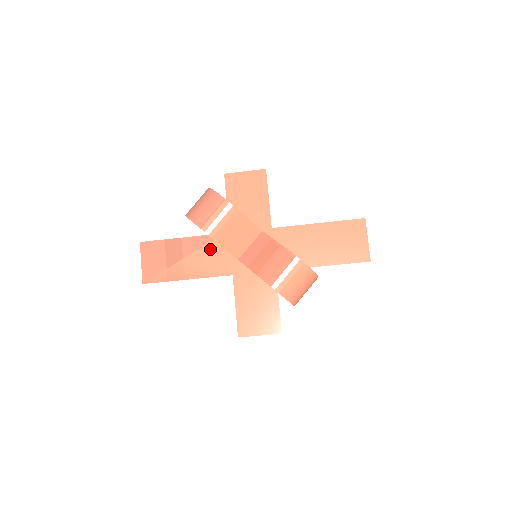
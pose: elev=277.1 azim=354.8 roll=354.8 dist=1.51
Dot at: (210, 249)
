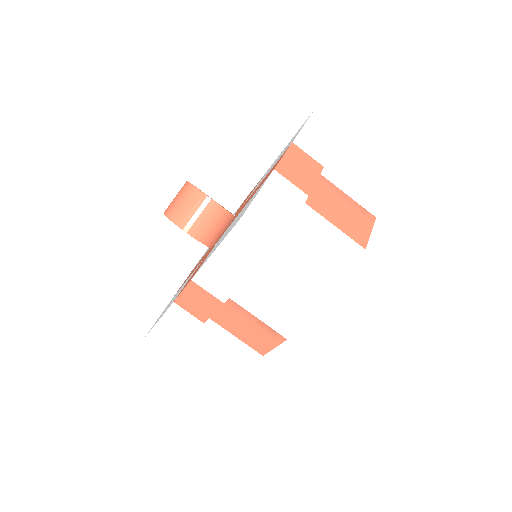
Dot at: (209, 249)
